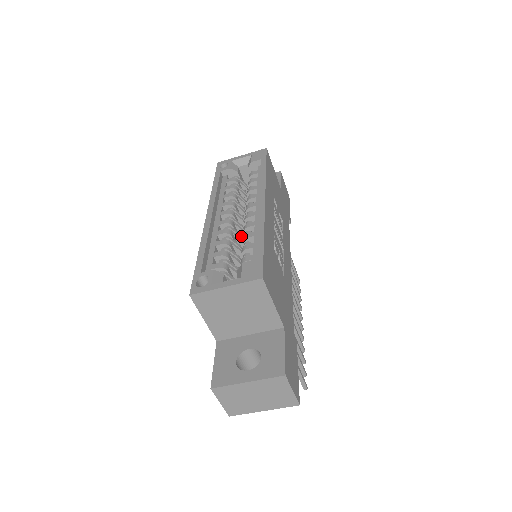
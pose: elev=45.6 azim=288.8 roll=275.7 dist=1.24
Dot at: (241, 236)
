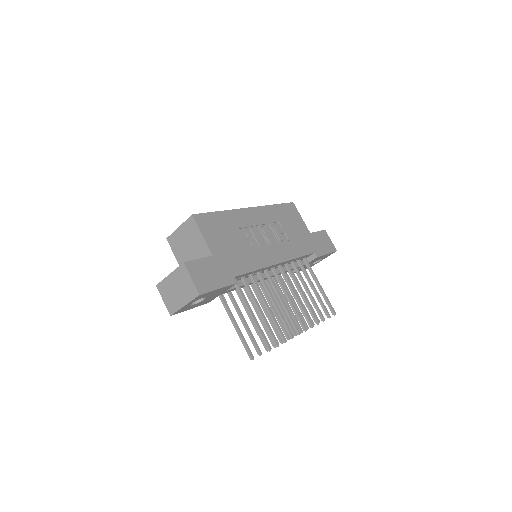
Dot at: occluded
